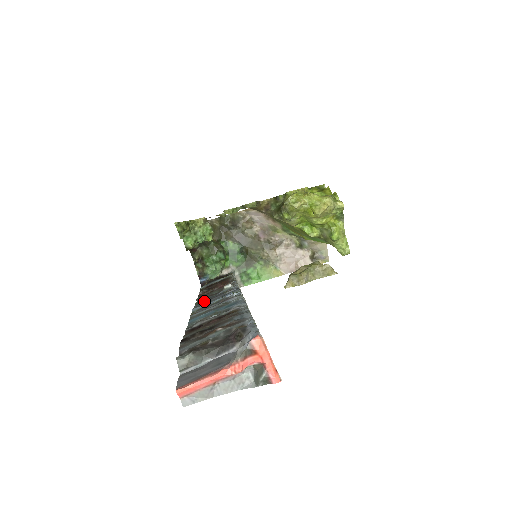
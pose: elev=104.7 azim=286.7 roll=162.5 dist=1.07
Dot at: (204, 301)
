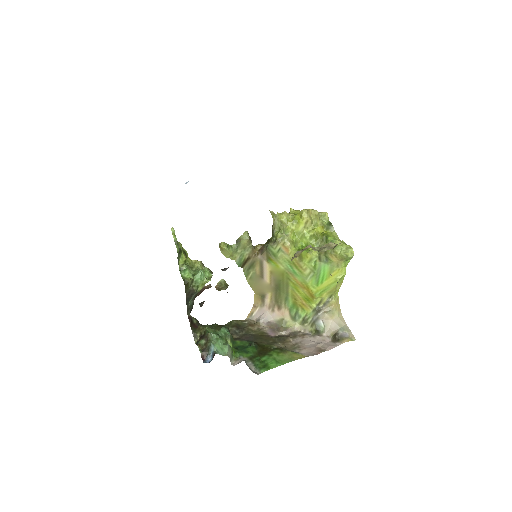
Dot at: occluded
